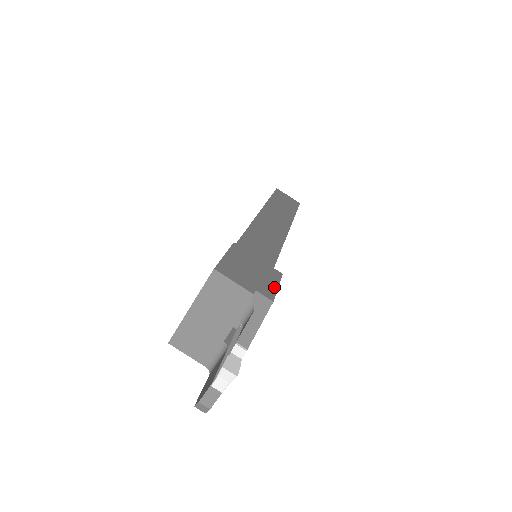
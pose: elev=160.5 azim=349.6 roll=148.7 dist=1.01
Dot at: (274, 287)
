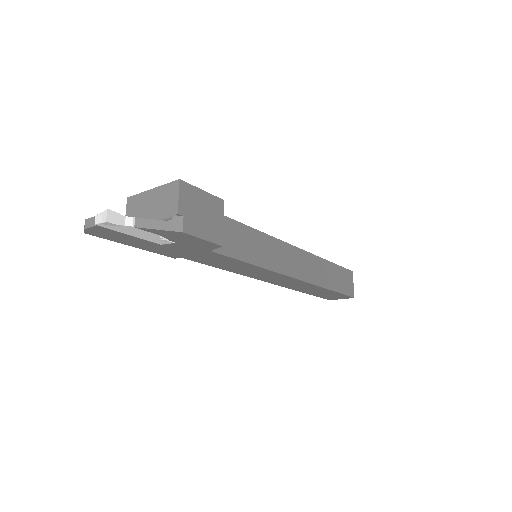
Dot at: (200, 235)
